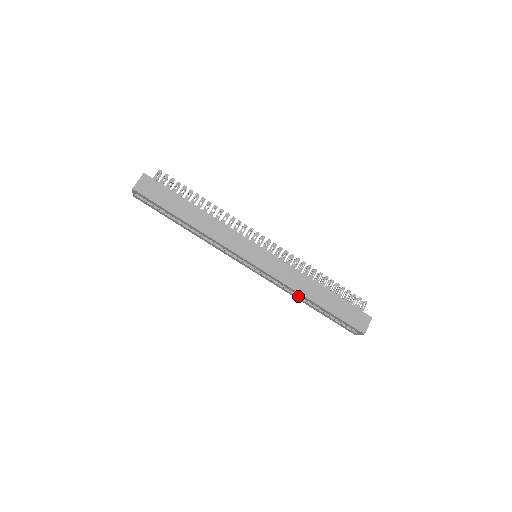
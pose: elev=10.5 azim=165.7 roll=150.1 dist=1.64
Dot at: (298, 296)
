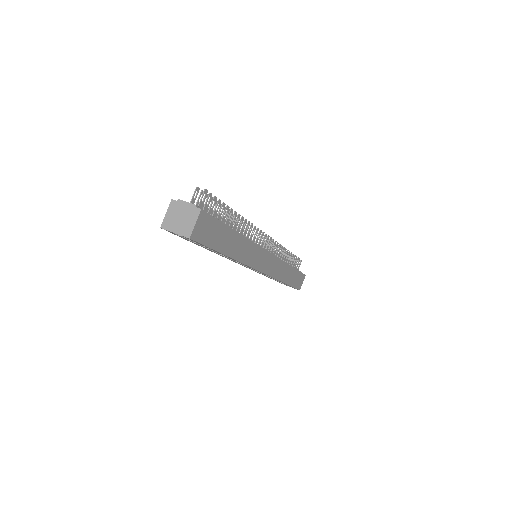
Dot at: occluded
